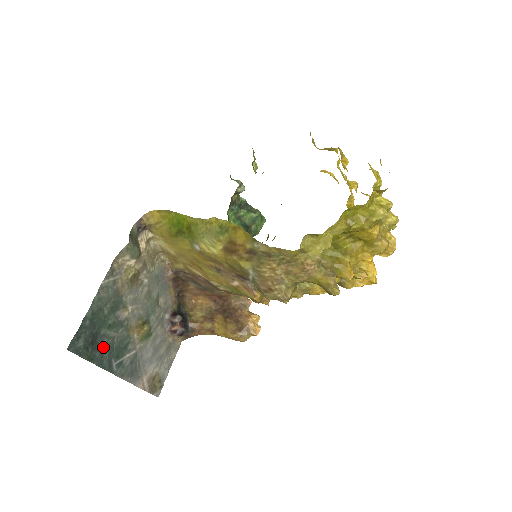
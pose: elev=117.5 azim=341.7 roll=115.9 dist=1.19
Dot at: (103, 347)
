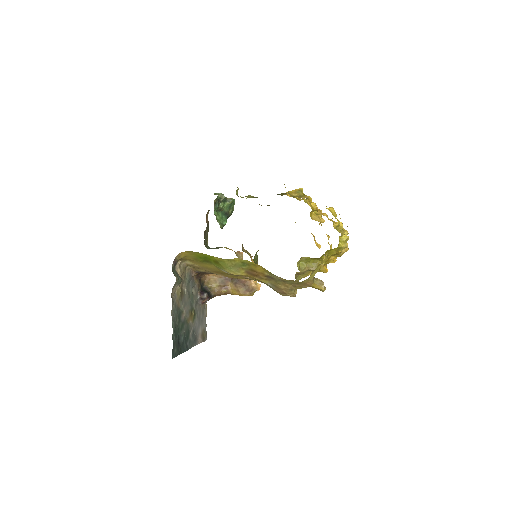
Dot at: (182, 342)
